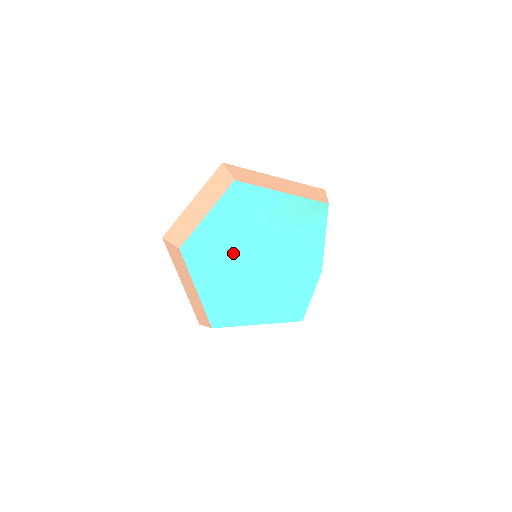
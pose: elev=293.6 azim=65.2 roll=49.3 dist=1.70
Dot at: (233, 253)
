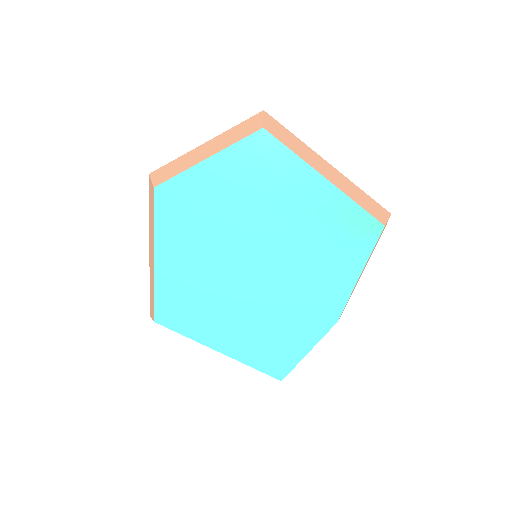
Dot at: (222, 230)
